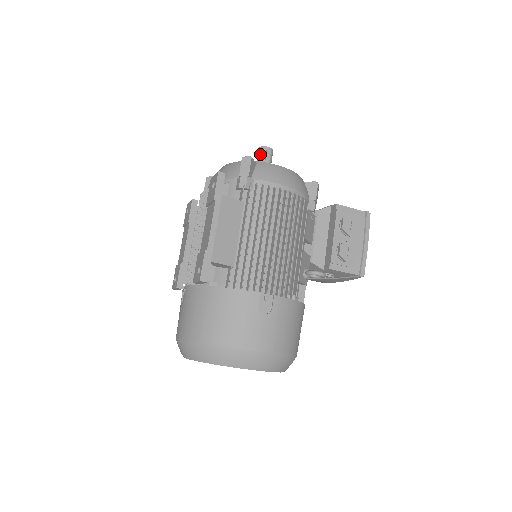
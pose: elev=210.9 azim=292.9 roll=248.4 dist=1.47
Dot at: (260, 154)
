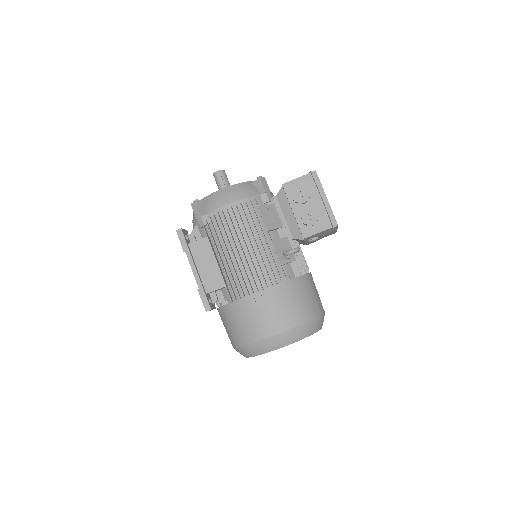
Dot at: (215, 180)
